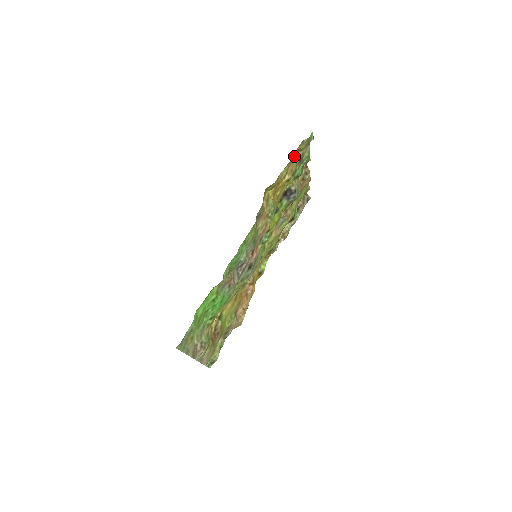
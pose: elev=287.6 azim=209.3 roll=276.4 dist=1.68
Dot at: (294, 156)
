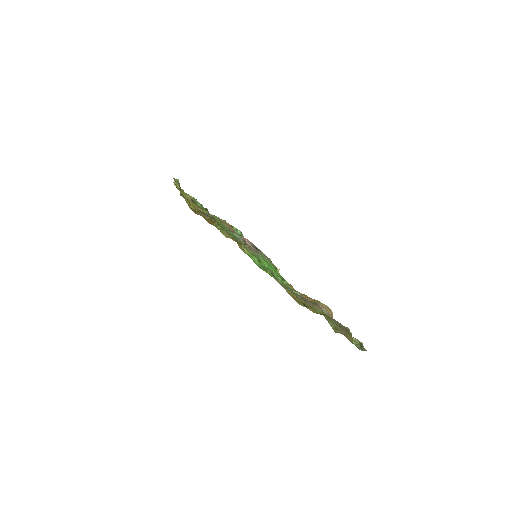
Dot at: (180, 189)
